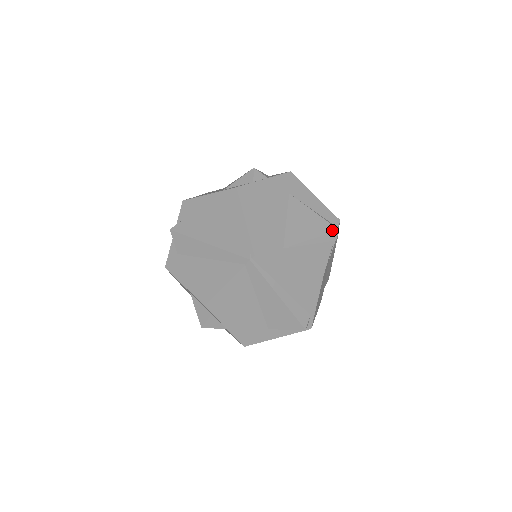
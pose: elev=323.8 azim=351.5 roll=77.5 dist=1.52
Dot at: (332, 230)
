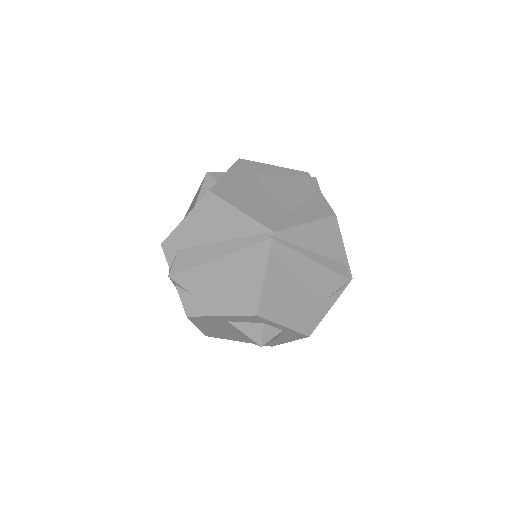
Dot at: (311, 180)
